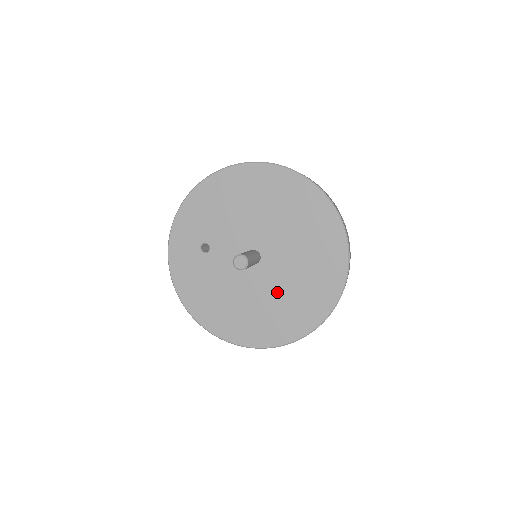
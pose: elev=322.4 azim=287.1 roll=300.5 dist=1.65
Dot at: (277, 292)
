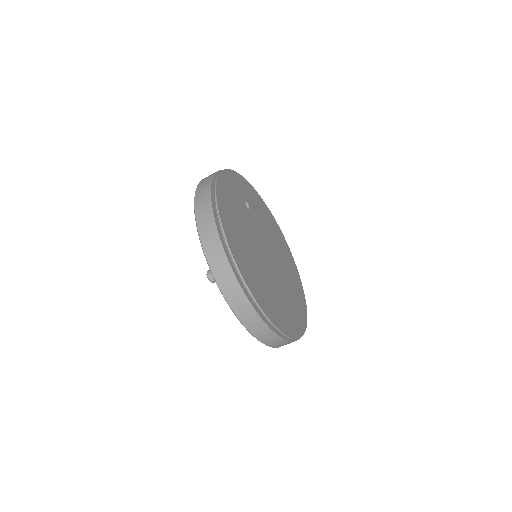
Dot at: occluded
